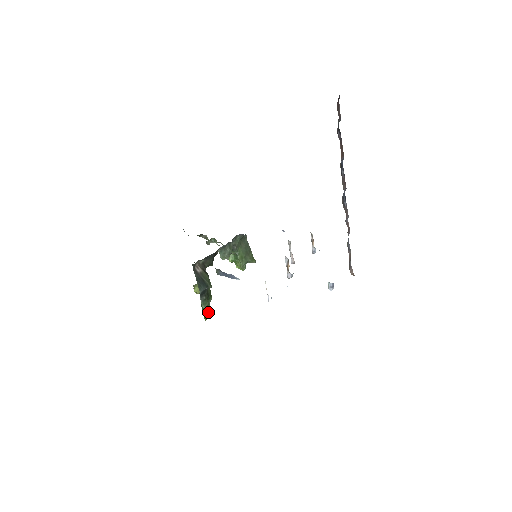
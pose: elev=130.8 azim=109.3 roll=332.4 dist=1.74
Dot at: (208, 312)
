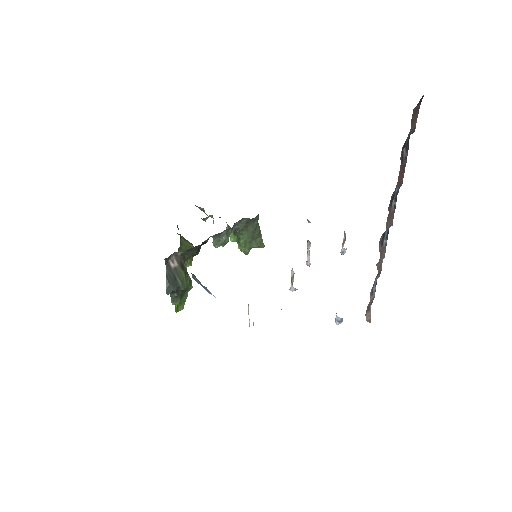
Dot at: (184, 302)
